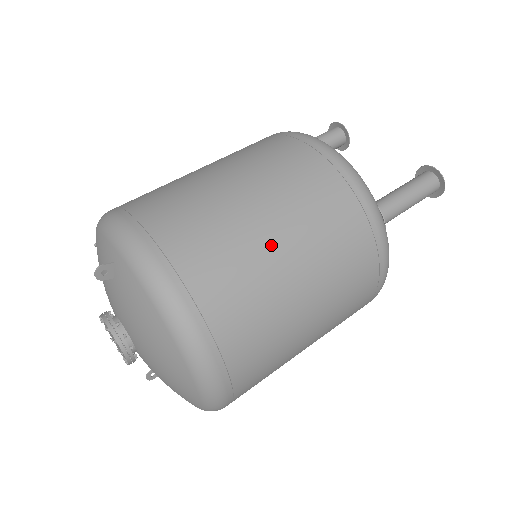
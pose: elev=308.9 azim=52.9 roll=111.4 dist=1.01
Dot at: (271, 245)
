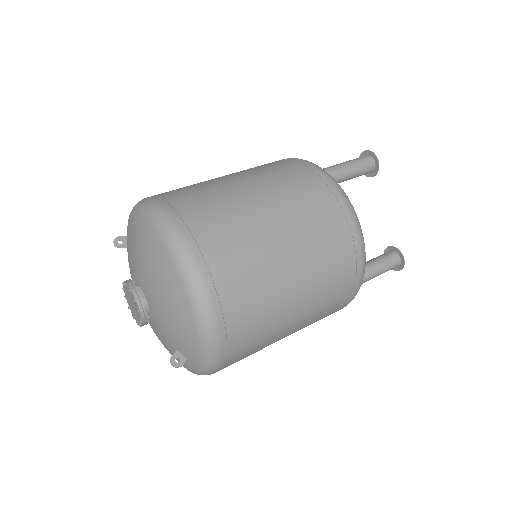
Dot at: (218, 178)
